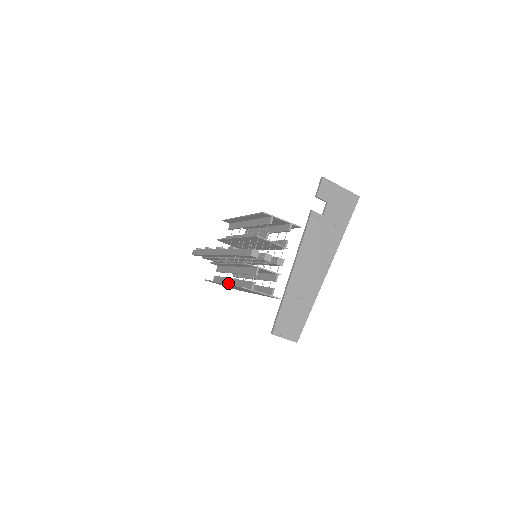
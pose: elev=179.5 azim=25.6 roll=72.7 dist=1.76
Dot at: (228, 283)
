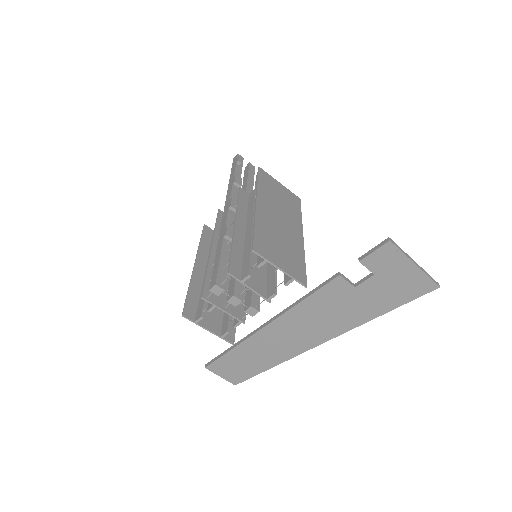
Dot at: occluded
